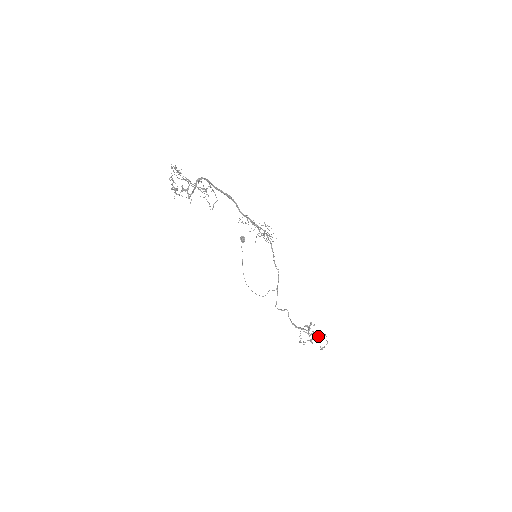
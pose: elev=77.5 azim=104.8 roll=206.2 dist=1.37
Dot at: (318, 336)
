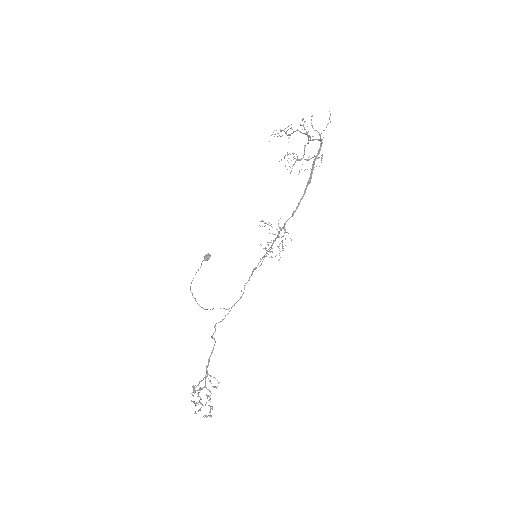
Dot at: occluded
